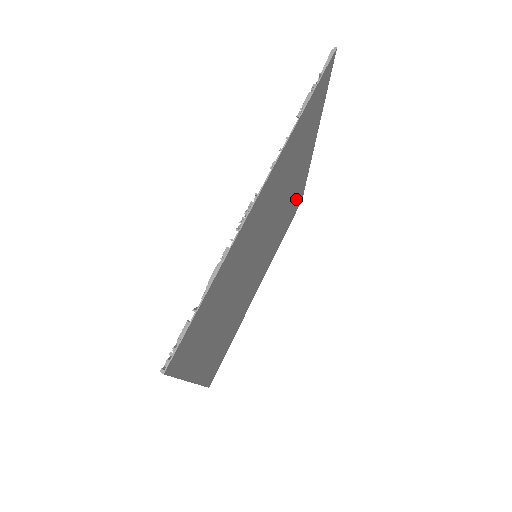
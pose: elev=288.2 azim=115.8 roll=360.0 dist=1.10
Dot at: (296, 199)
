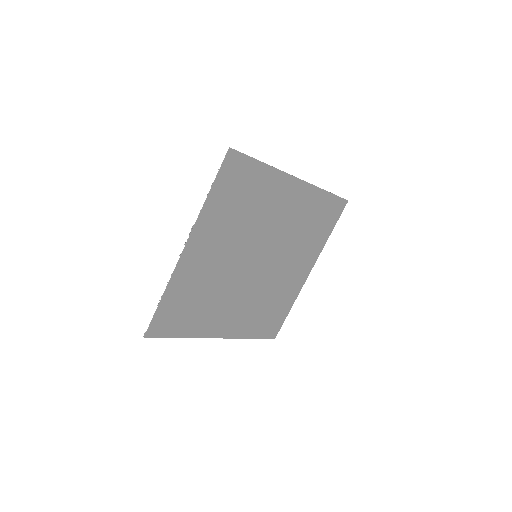
Dot at: (279, 308)
